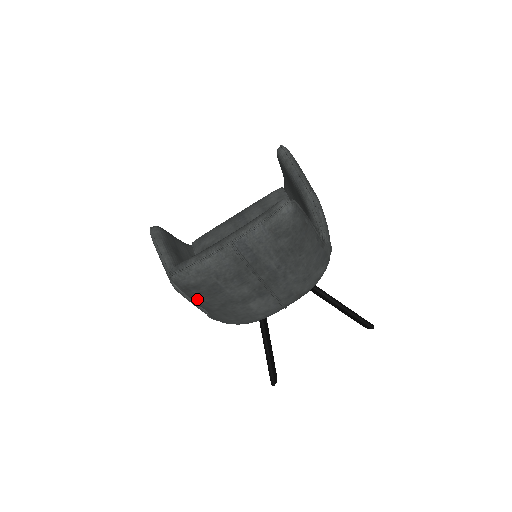
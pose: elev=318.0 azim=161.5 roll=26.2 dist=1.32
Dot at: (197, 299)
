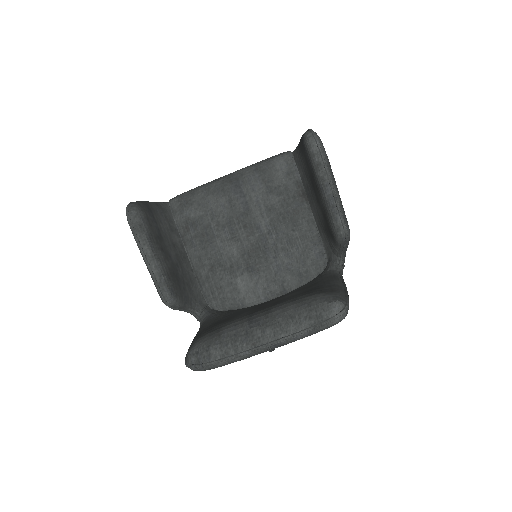
Dot at: occluded
